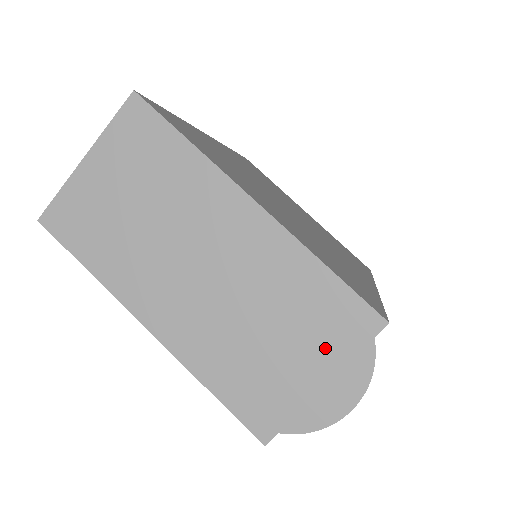
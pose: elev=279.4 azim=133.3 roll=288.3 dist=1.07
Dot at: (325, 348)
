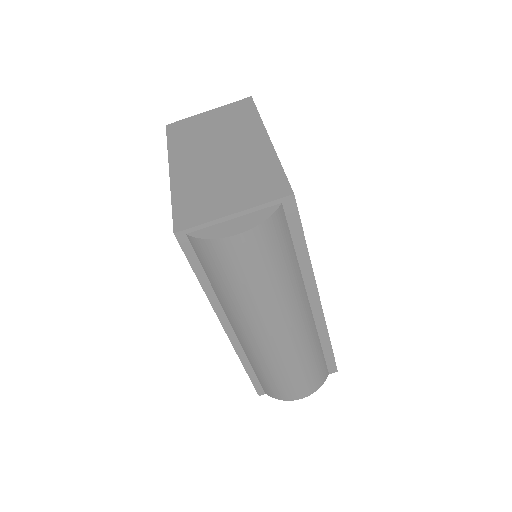
Dot at: (250, 197)
